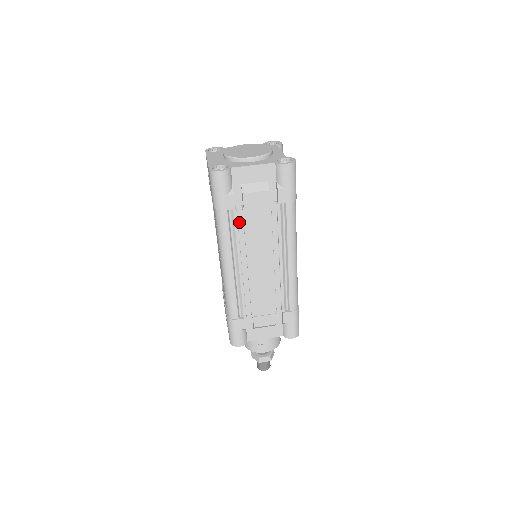
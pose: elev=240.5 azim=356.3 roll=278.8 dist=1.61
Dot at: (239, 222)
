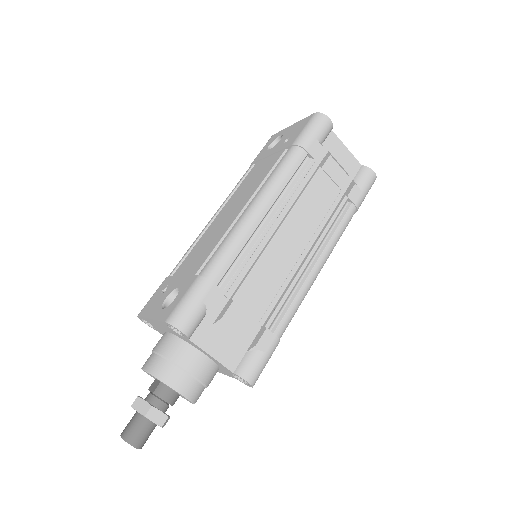
Dot at: (302, 180)
